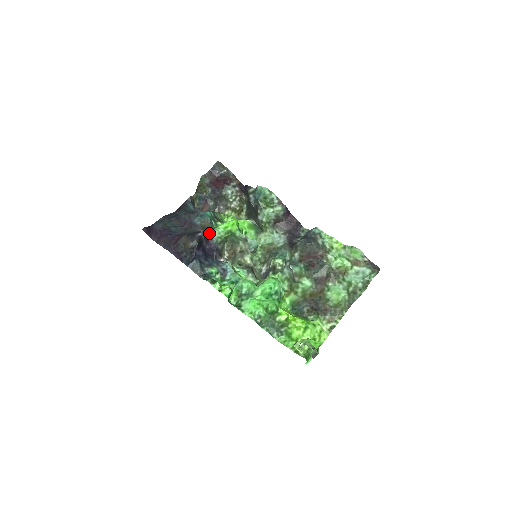
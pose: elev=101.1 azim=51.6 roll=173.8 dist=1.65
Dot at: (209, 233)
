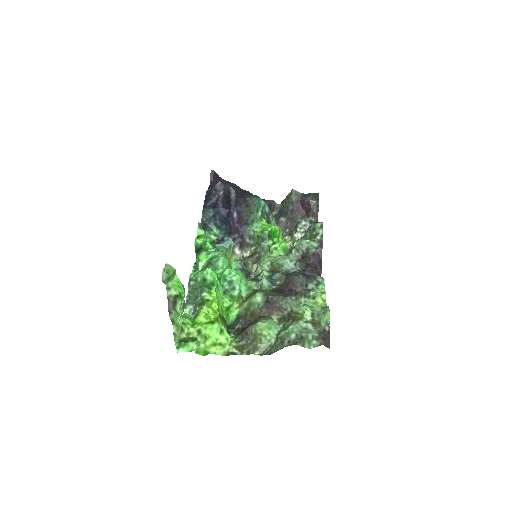
Dot at: (249, 217)
